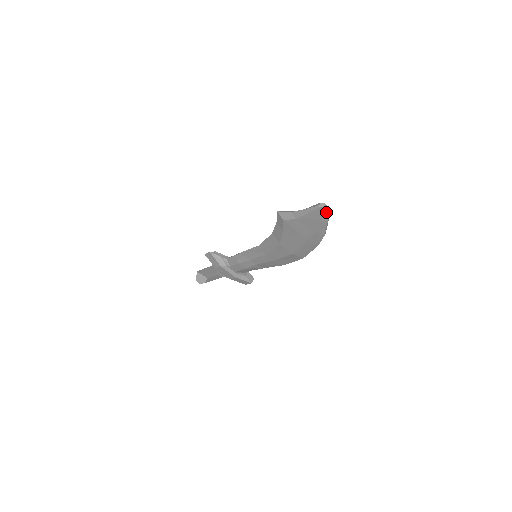
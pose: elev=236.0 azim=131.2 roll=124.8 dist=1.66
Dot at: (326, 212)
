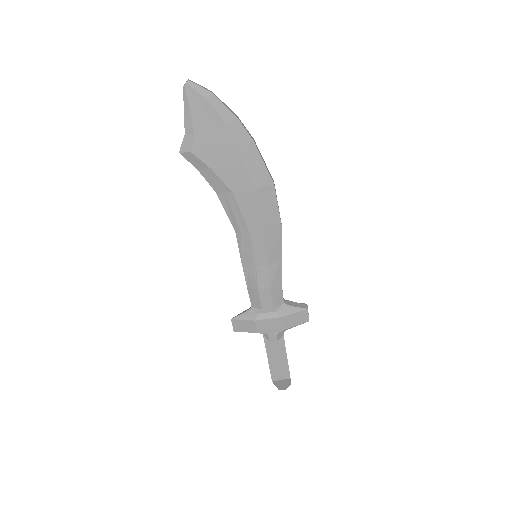
Dot at: (197, 85)
